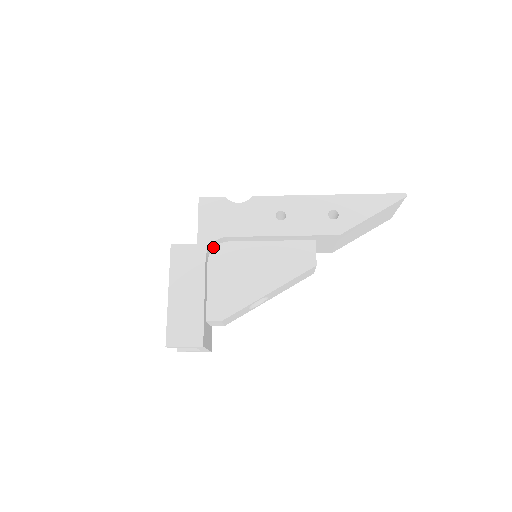
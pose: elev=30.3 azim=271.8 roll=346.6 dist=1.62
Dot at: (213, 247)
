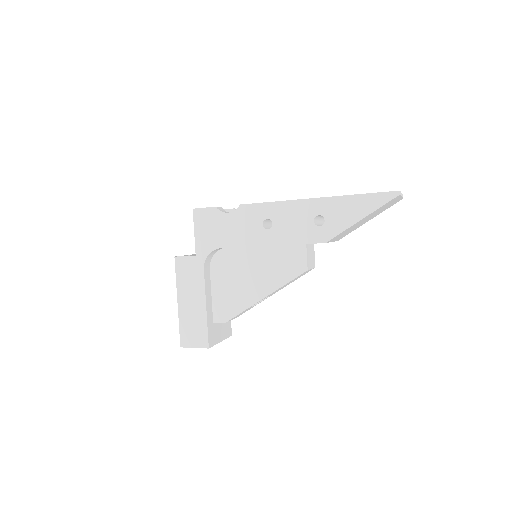
Dot at: (213, 254)
